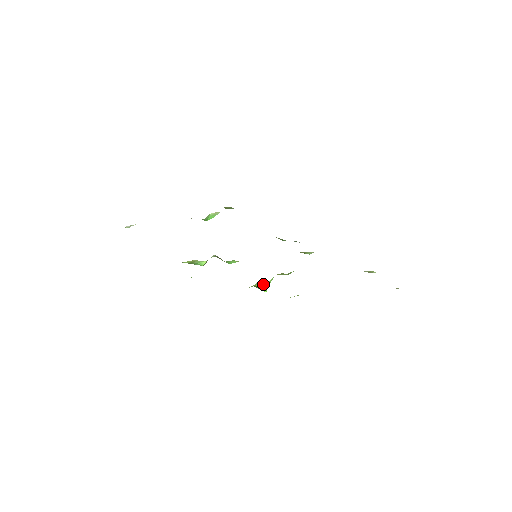
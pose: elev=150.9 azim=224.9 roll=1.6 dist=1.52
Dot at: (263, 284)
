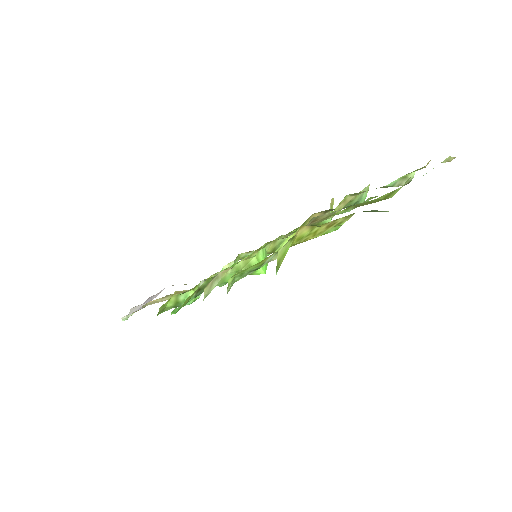
Dot at: (251, 263)
